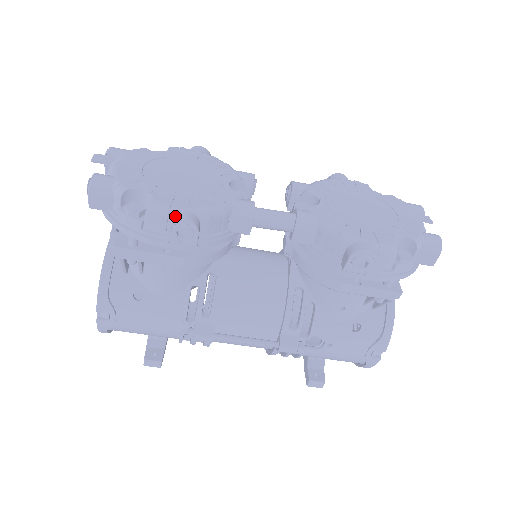
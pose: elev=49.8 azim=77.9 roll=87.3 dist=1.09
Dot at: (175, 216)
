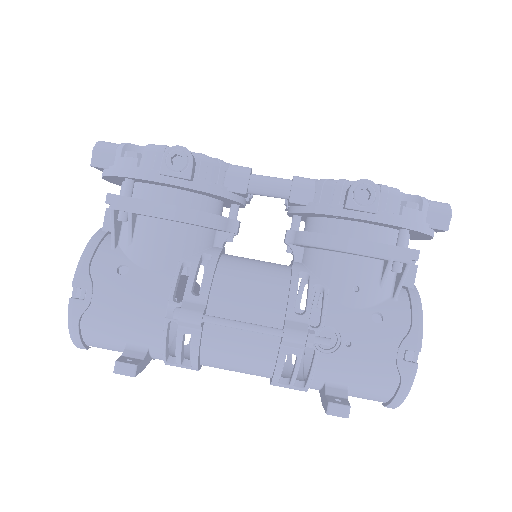
Dot at: (171, 148)
